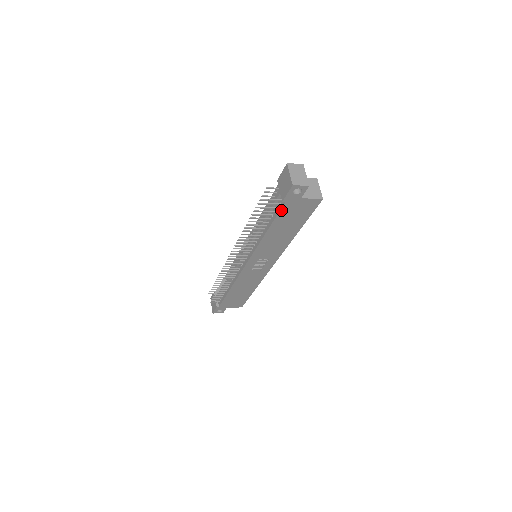
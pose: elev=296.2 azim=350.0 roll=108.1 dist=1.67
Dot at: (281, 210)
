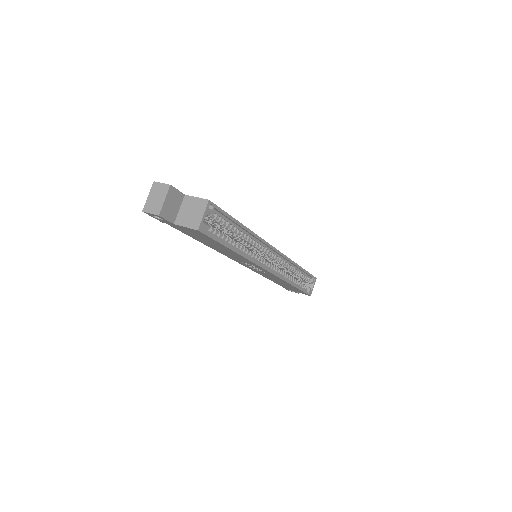
Dot at: (177, 229)
